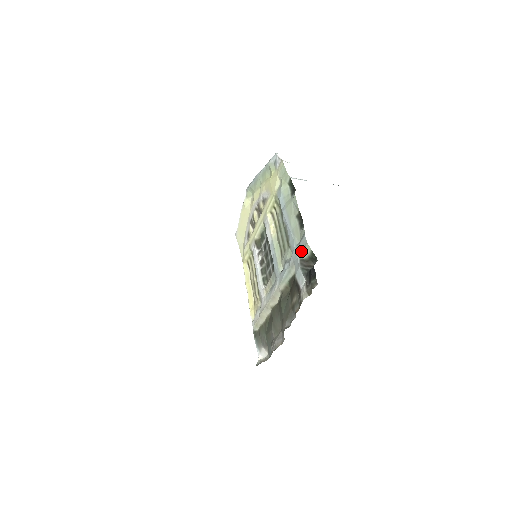
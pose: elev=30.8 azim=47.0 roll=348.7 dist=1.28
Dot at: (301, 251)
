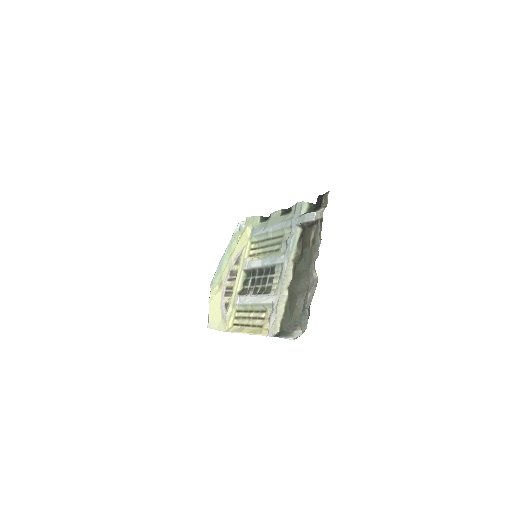
Dot at: (299, 212)
